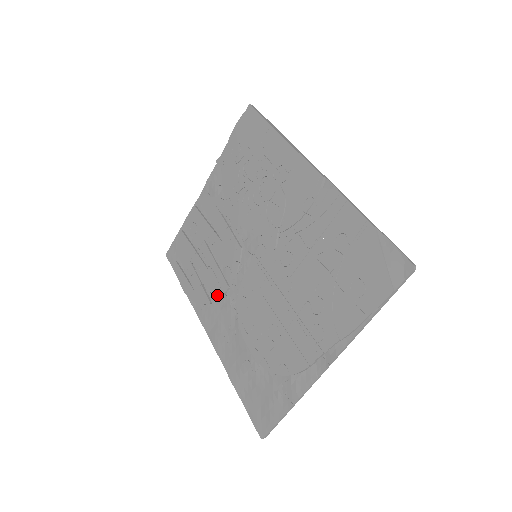
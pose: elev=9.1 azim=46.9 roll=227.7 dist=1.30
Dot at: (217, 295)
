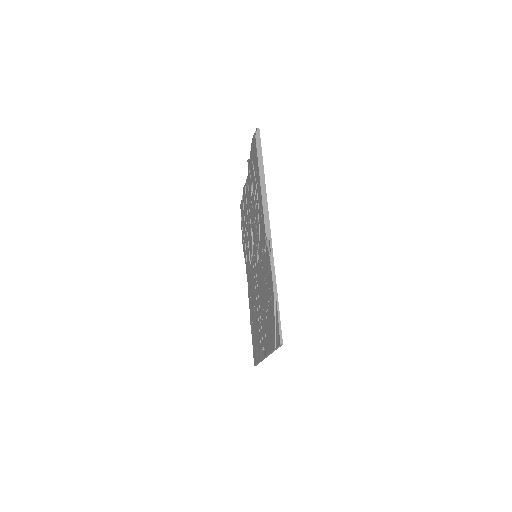
Dot at: occluded
